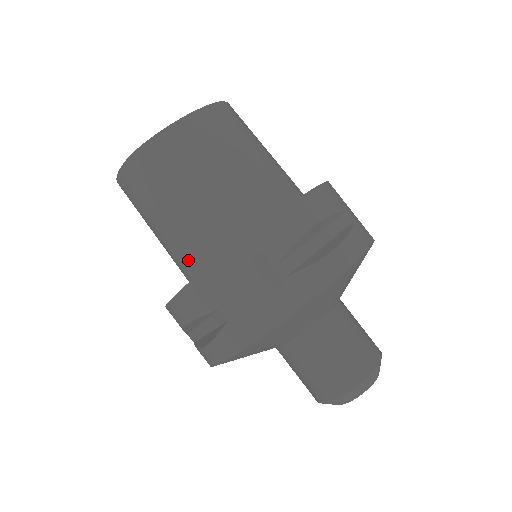
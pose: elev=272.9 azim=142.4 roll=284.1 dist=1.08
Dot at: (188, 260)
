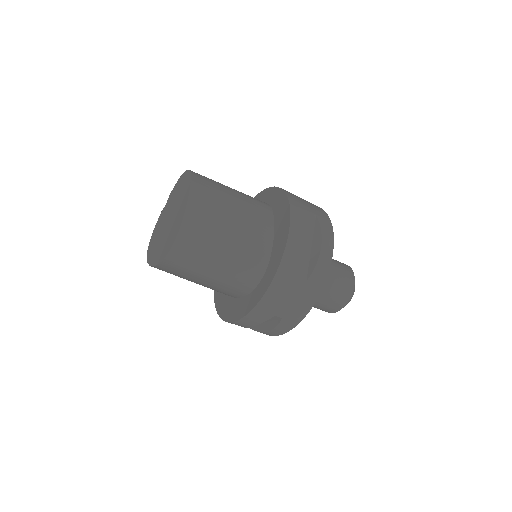
Dot at: occluded
